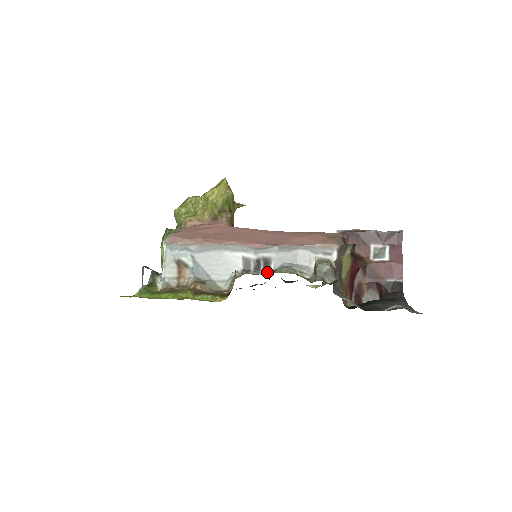
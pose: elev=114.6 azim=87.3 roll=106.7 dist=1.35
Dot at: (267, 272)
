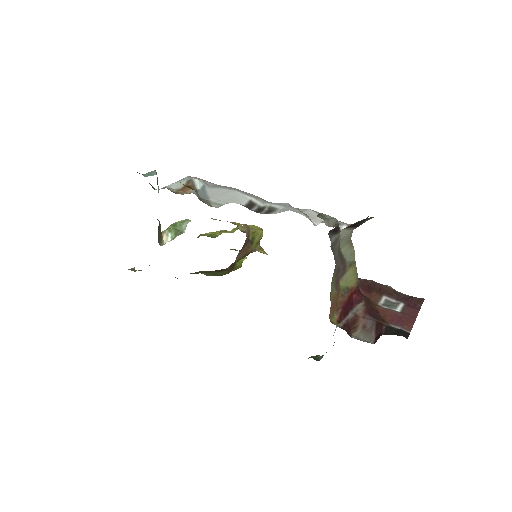
Dot at: (266, 213)
